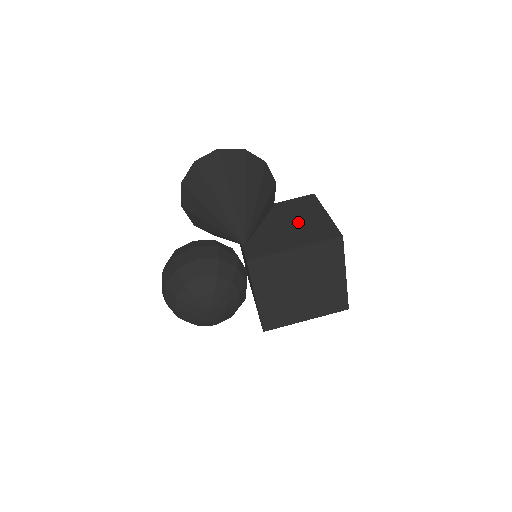
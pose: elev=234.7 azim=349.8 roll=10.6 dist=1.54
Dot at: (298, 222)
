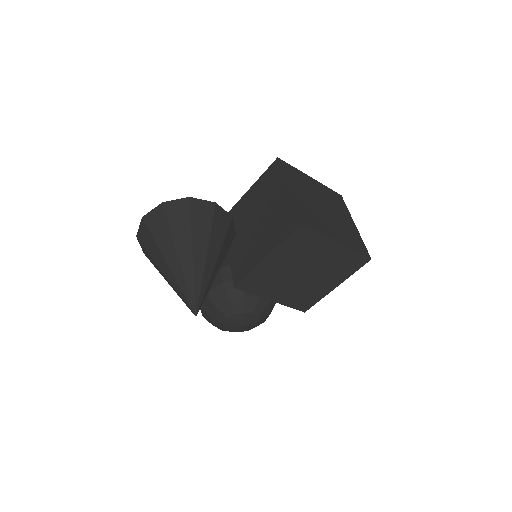
Dot at: (266, 214)
